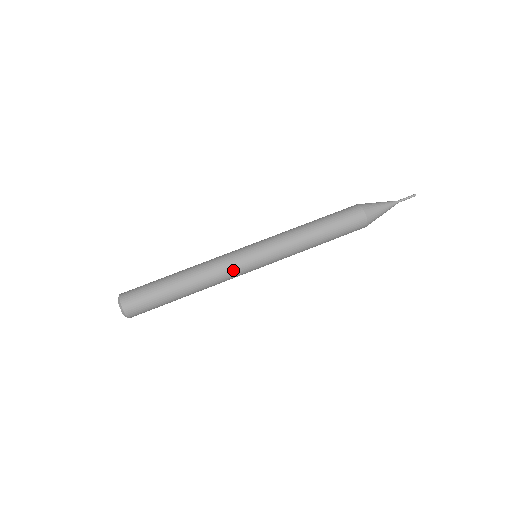
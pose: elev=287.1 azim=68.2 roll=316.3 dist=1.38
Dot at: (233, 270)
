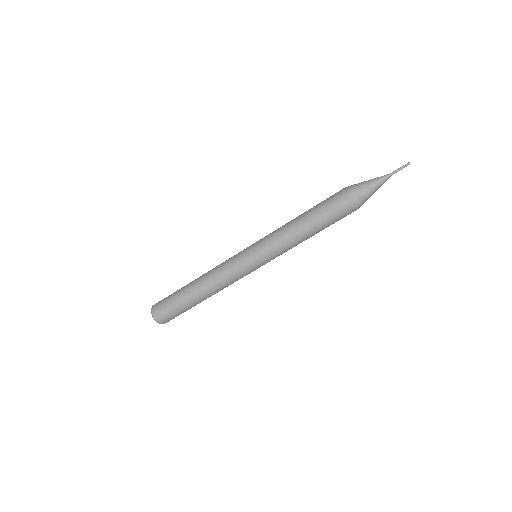
Dot at: (239, 278)
